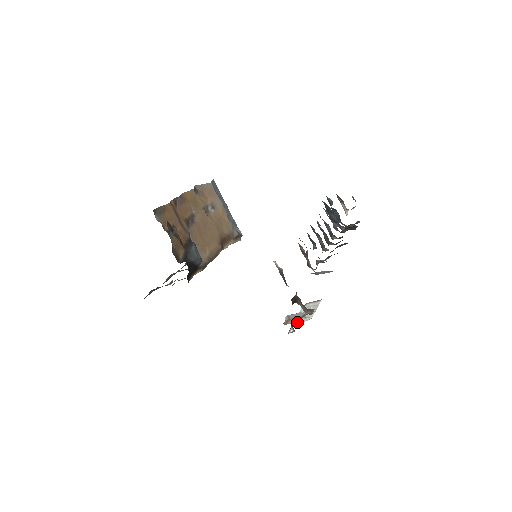
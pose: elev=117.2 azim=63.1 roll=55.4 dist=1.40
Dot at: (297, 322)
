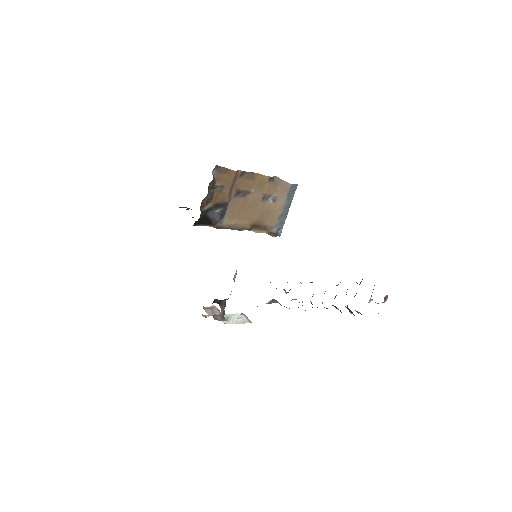
Dot at: occluded
